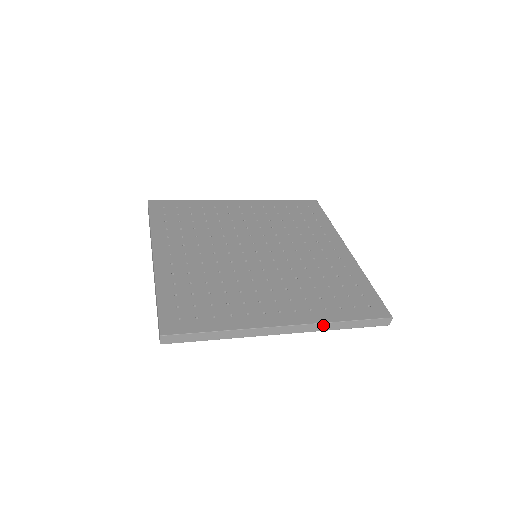
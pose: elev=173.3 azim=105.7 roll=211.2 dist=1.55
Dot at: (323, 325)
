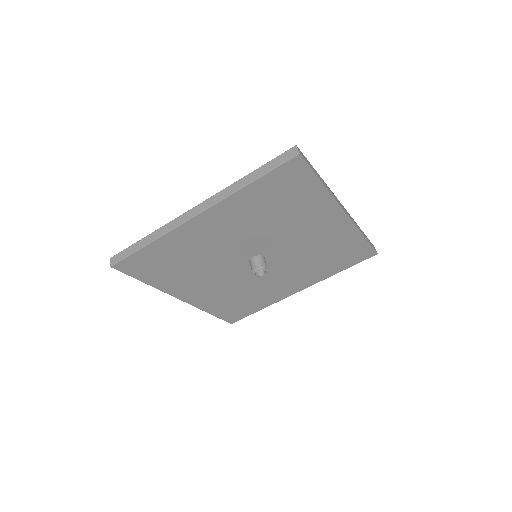
Dot at: (228, 189)
